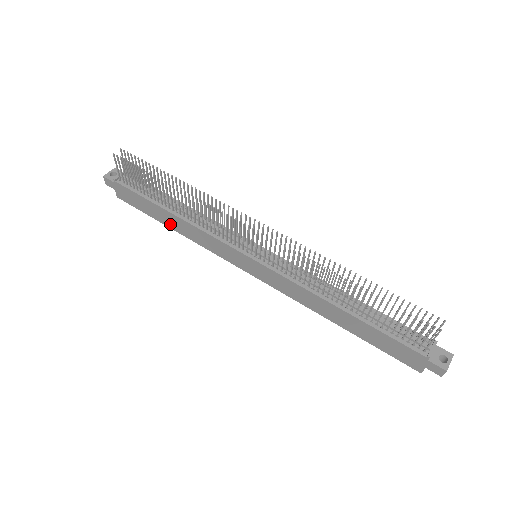
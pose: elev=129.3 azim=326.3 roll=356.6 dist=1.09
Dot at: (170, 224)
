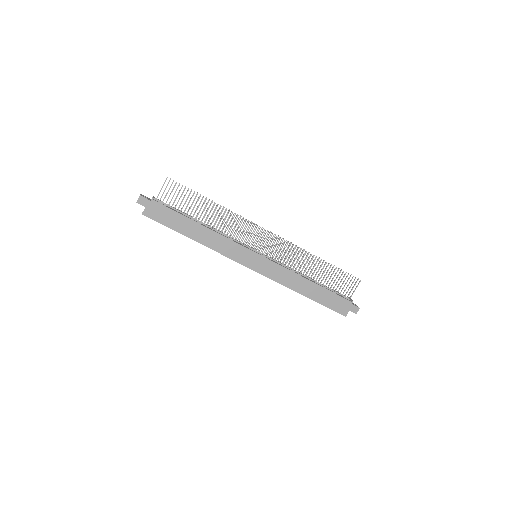
Dot at: (193, 235)
